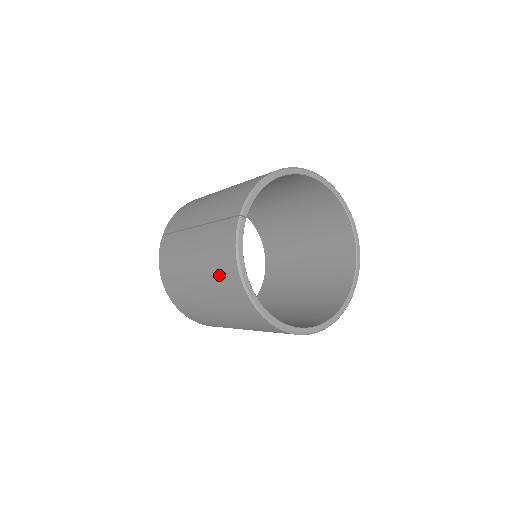
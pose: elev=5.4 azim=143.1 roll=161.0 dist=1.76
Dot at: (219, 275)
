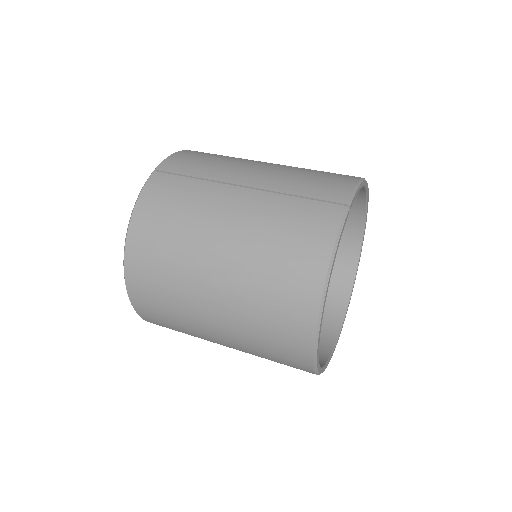
Dot at: (280, 262)
